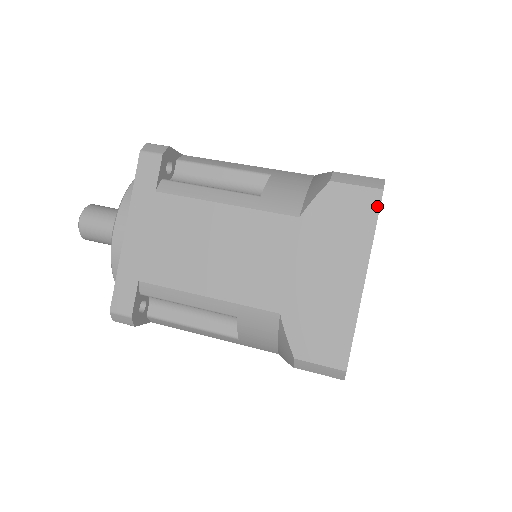
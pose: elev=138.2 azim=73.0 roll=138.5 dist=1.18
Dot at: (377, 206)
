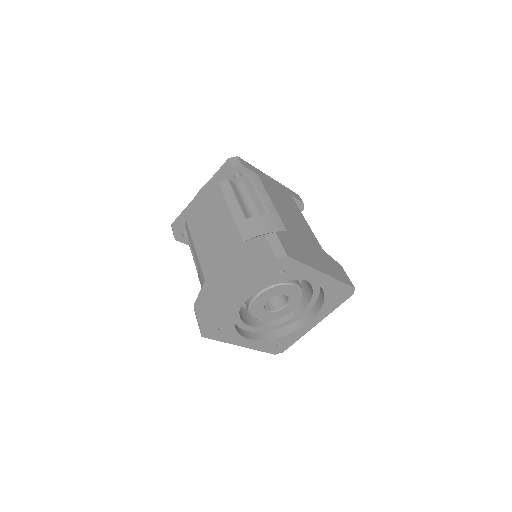
Dot at: (268, 265)
